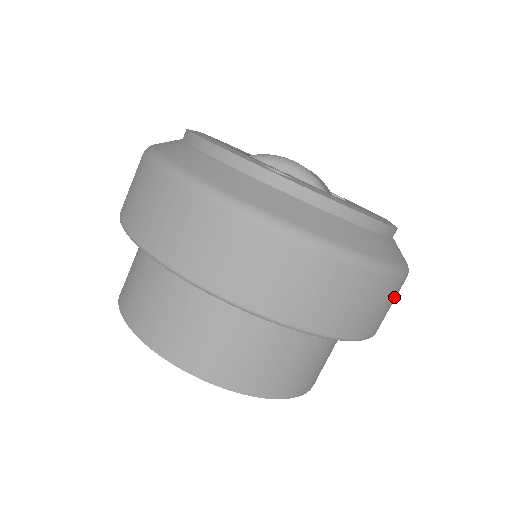
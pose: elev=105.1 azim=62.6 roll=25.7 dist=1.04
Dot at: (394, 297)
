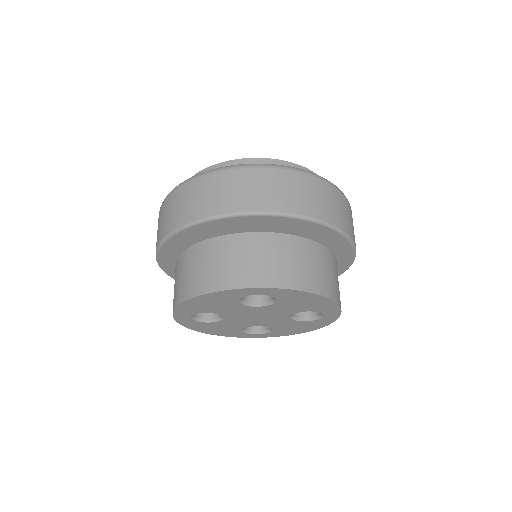
Dot at: (352, 221)
